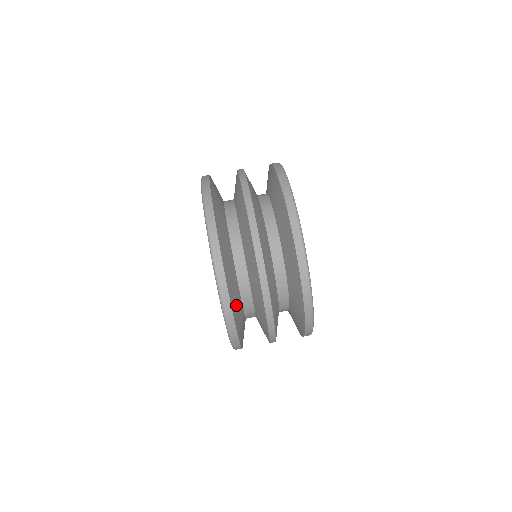
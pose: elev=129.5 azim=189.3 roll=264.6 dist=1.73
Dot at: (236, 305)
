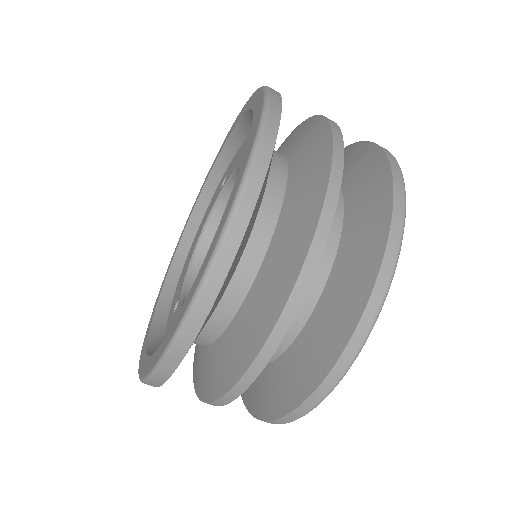
Dot at: occluded
